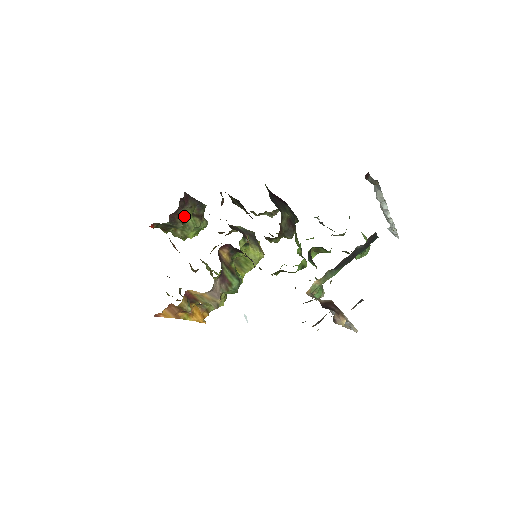
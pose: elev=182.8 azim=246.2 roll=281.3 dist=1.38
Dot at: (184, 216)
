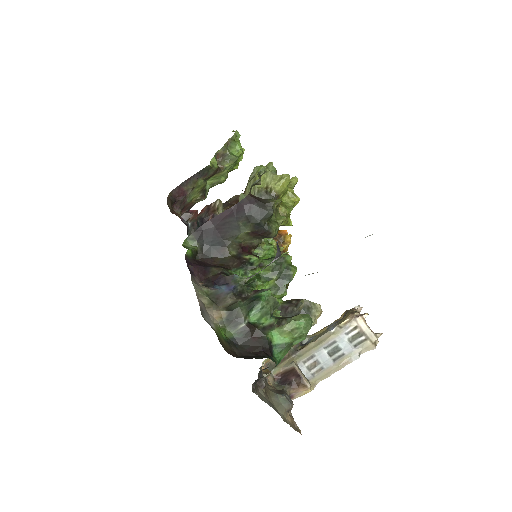
Dot at: (197, 194)
